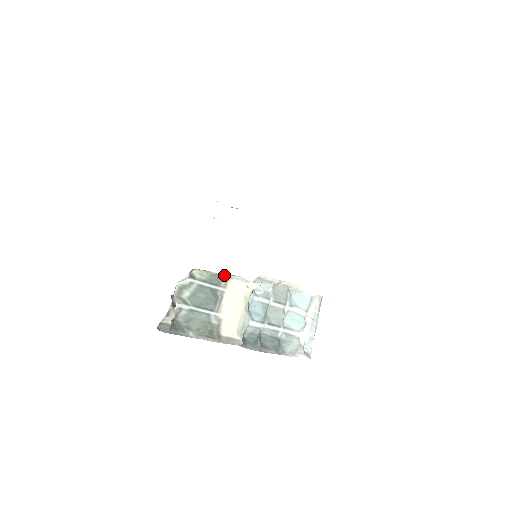
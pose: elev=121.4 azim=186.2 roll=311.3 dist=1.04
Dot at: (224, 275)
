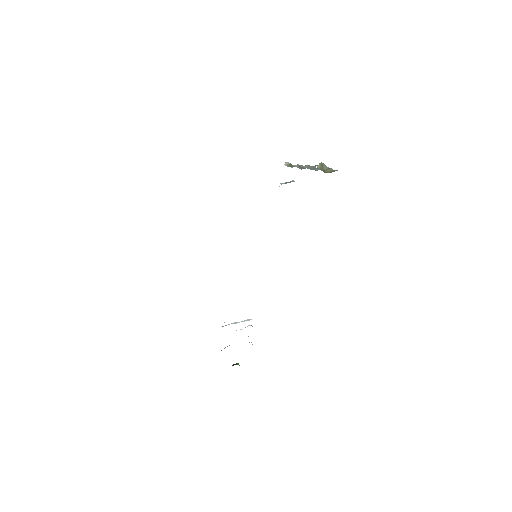
Dot at: occluded
